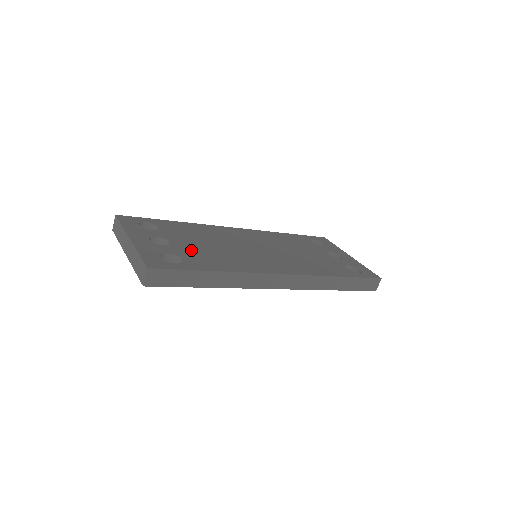
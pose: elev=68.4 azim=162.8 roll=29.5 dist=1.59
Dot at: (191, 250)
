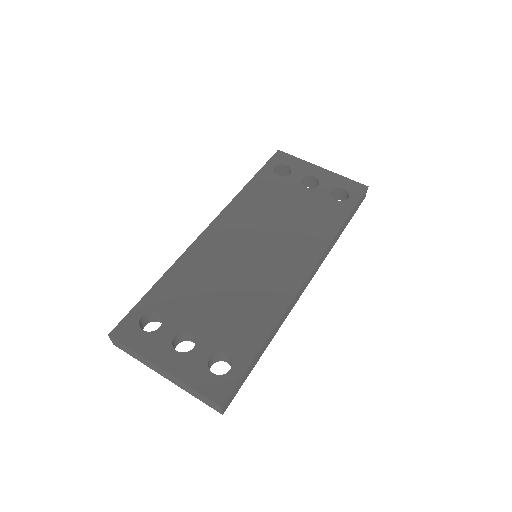
Dot at: (218, 326)
